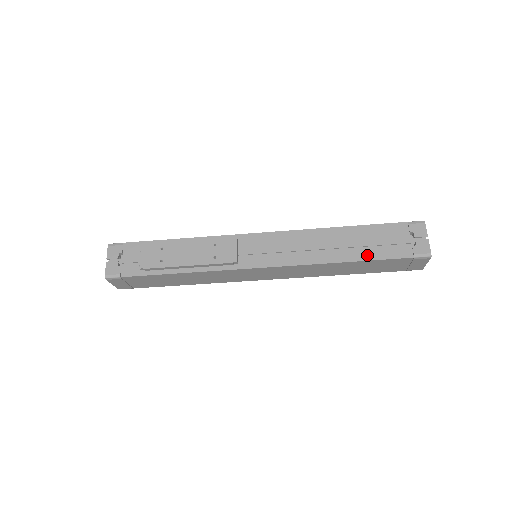
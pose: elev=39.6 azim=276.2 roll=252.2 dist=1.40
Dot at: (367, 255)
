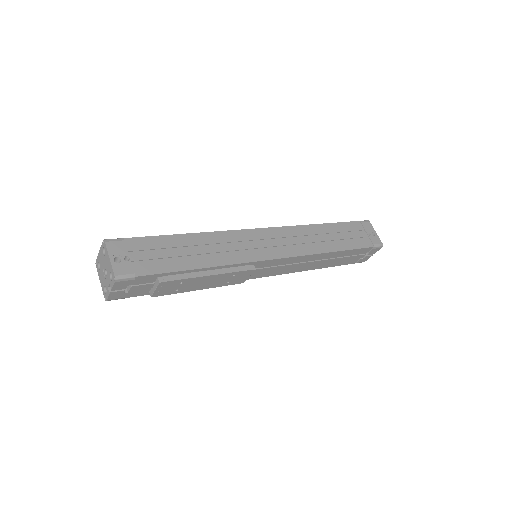
Dot at: (332, 265)
